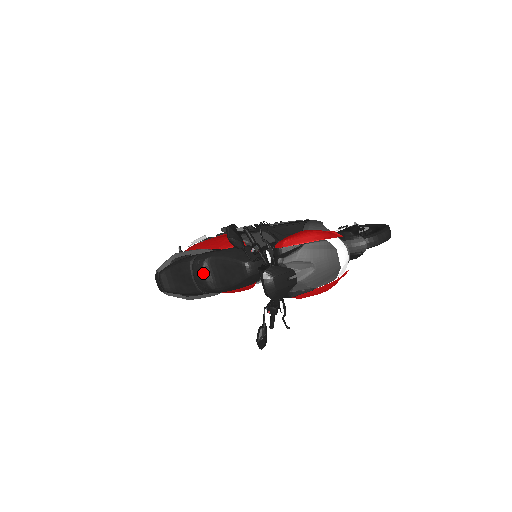
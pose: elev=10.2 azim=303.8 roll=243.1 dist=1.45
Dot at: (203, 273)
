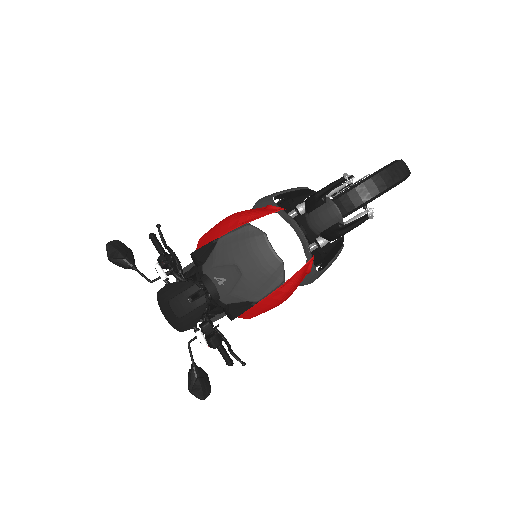
Dot at: occluded
